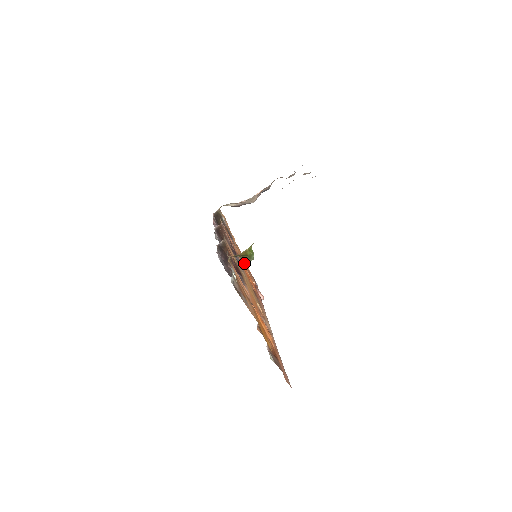
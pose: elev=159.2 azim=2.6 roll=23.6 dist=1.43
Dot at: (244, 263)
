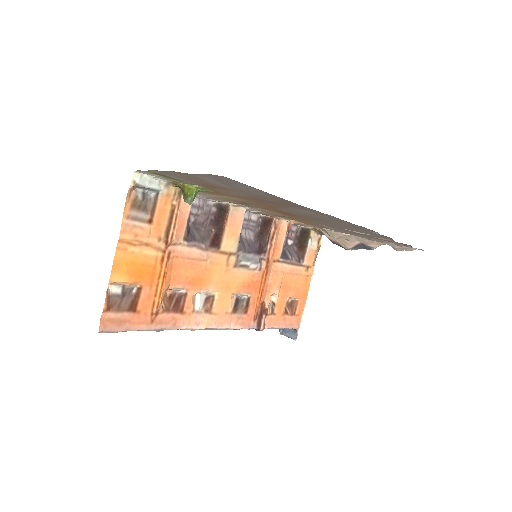
Dot at: (289, 293)
